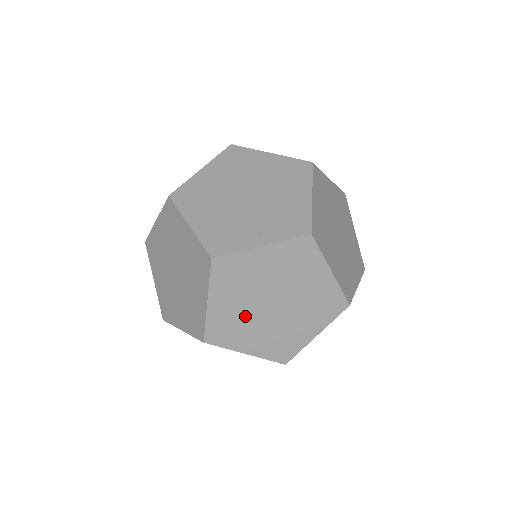
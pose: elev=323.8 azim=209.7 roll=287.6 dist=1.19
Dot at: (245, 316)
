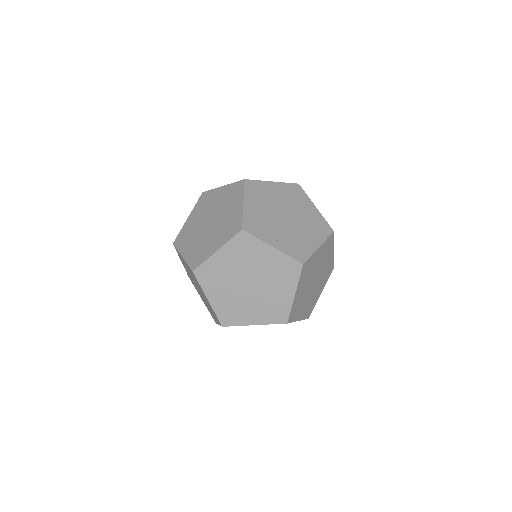
Dot at: (228, 277)
